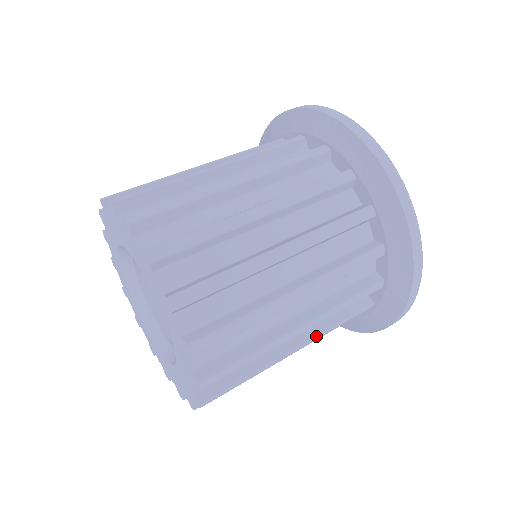
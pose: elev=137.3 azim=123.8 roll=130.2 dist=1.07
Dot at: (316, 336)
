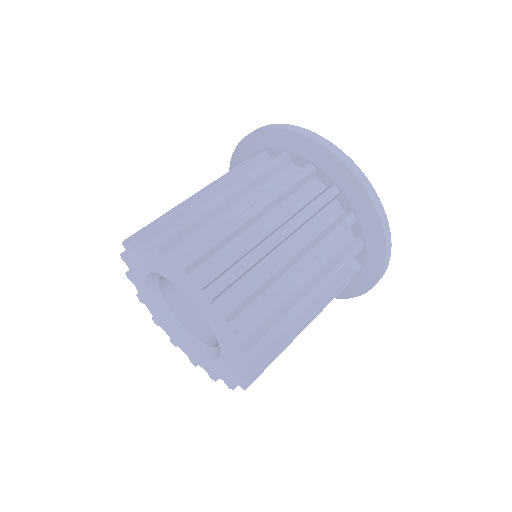
Dot at: (312, 248)
